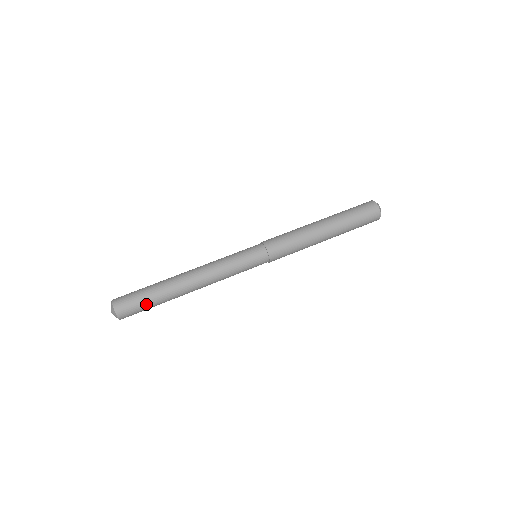
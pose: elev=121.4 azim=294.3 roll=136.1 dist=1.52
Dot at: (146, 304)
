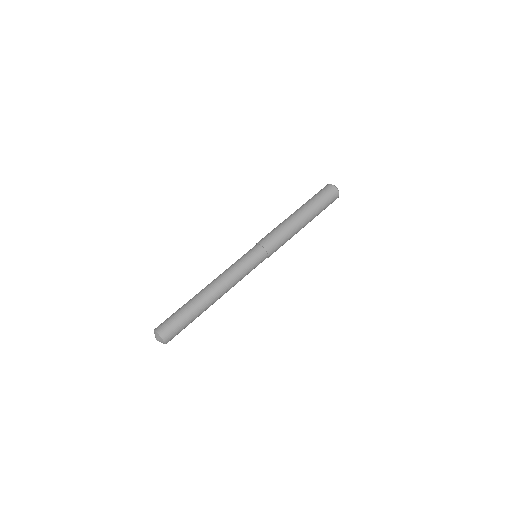
Dot at: (185, 325)
